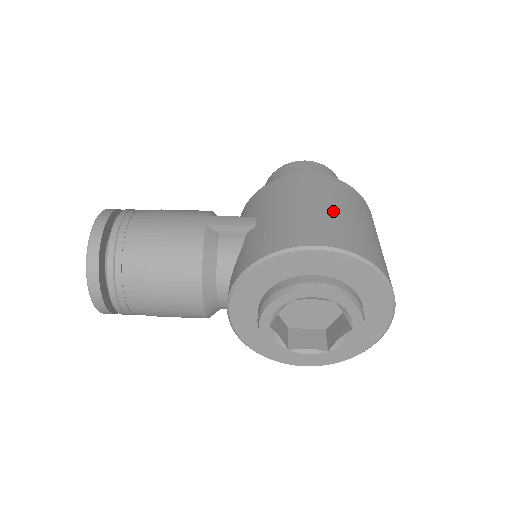
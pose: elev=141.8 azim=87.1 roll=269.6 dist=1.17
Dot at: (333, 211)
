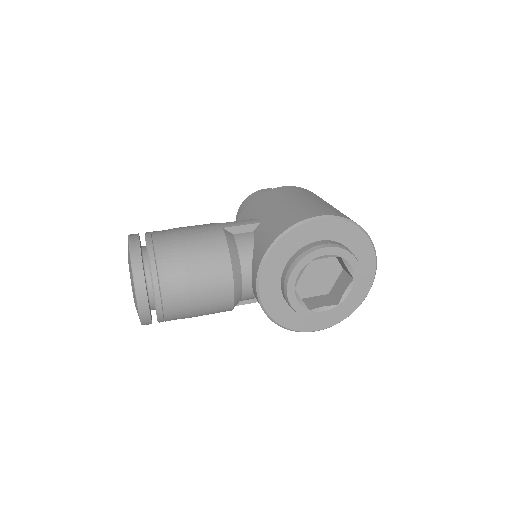
Dot at: (315, 201)
